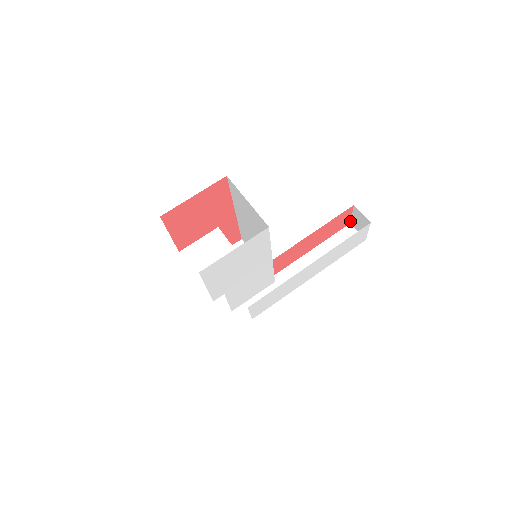
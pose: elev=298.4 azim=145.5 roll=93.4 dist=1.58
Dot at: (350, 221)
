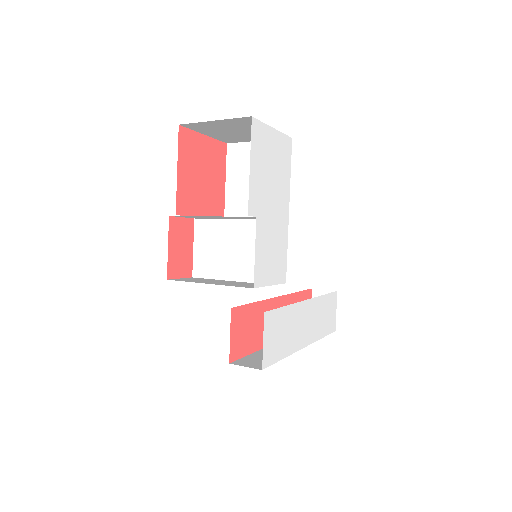
Dot at: occluded
